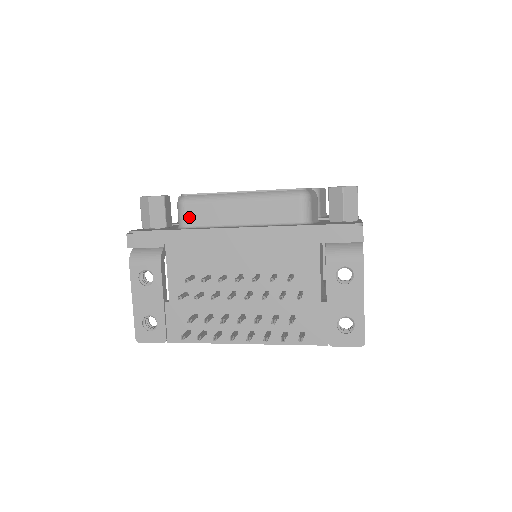
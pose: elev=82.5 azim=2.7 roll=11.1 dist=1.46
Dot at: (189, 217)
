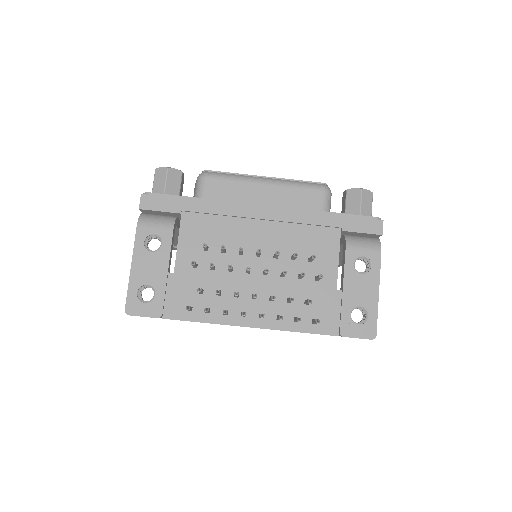
Dot at: (210, 191)
